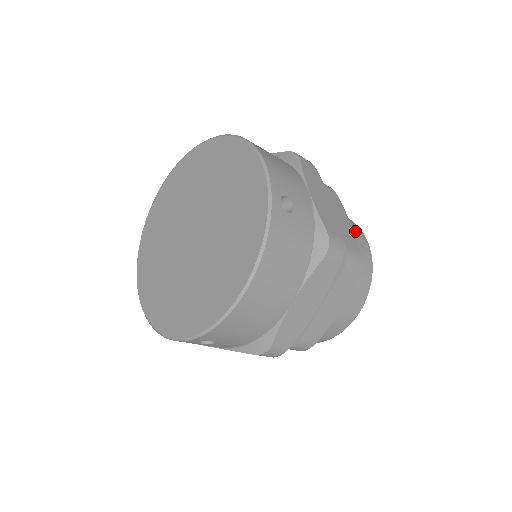
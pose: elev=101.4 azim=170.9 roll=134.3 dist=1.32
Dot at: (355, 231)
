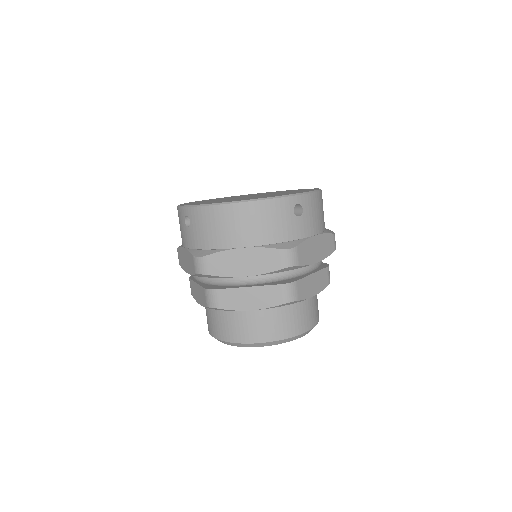
Dot at: (312, 313)
